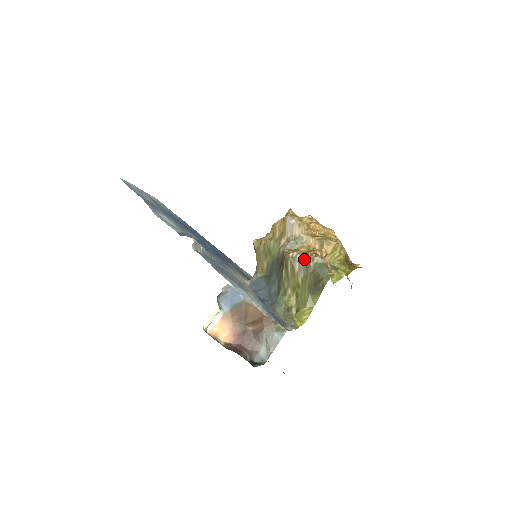
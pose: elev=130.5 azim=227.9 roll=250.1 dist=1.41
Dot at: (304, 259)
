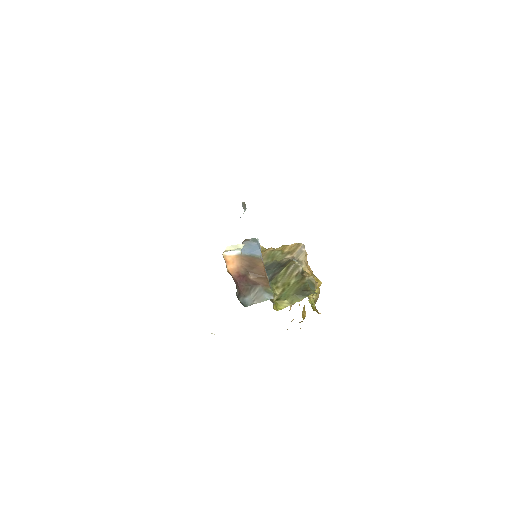
Dot at: (303, 272)
